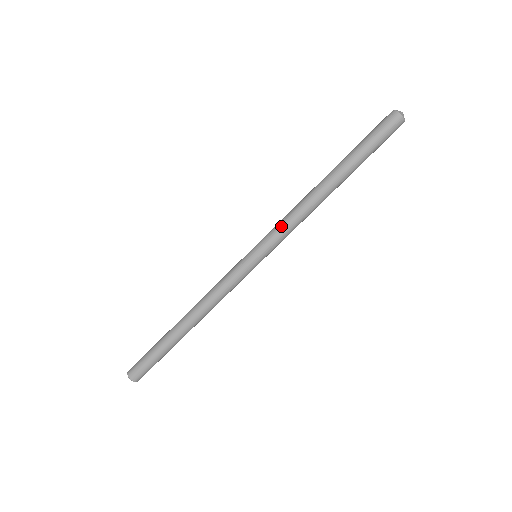
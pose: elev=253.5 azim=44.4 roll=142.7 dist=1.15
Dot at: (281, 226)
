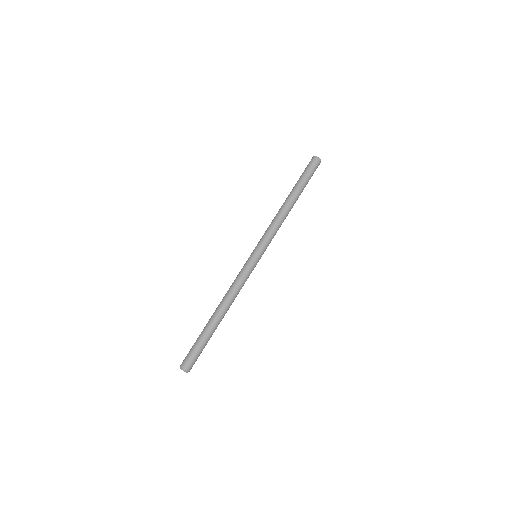
Dot at: (268, 232)
